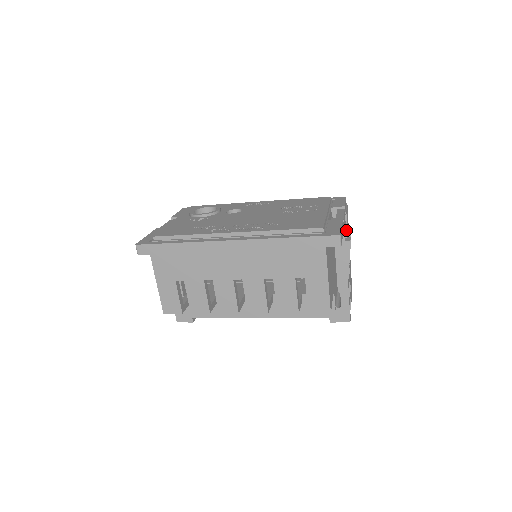
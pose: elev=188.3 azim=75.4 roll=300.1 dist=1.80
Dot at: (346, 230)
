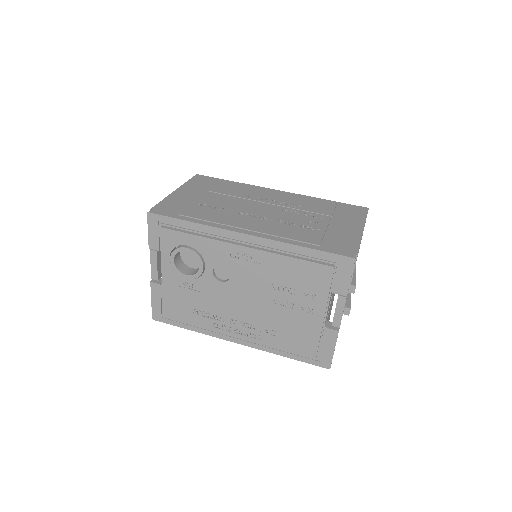
Dot at: (349, 289)
